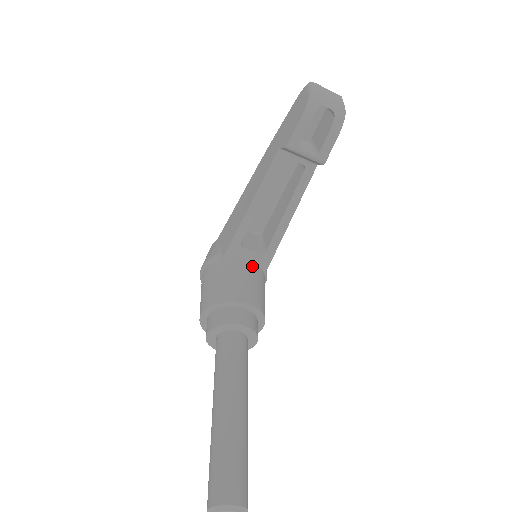
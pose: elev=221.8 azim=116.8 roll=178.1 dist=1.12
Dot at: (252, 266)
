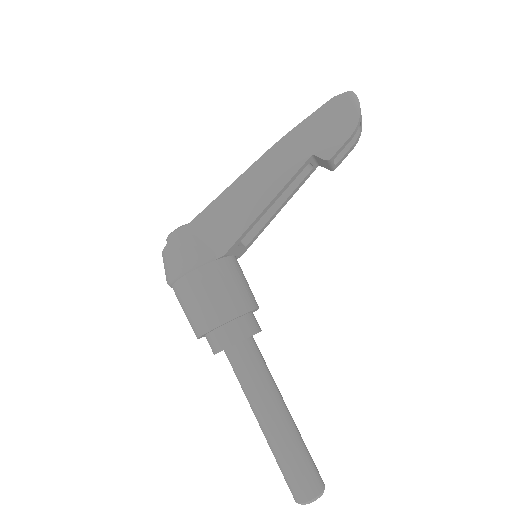
Dot at: (237, 261)
